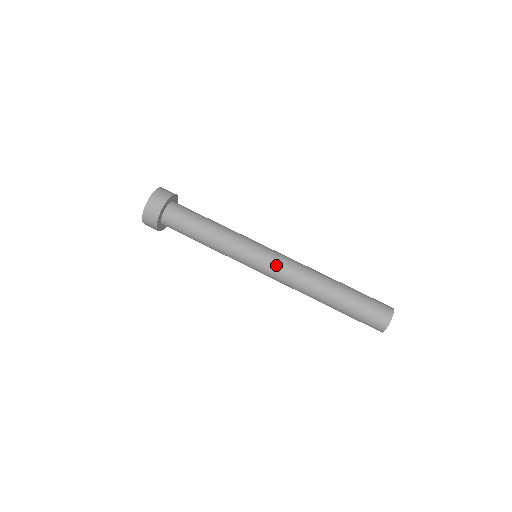
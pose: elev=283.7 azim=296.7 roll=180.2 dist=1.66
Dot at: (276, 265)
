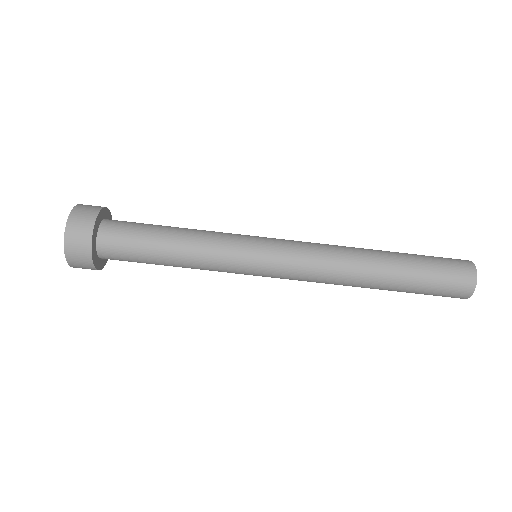
Dot at: (290, 274)
